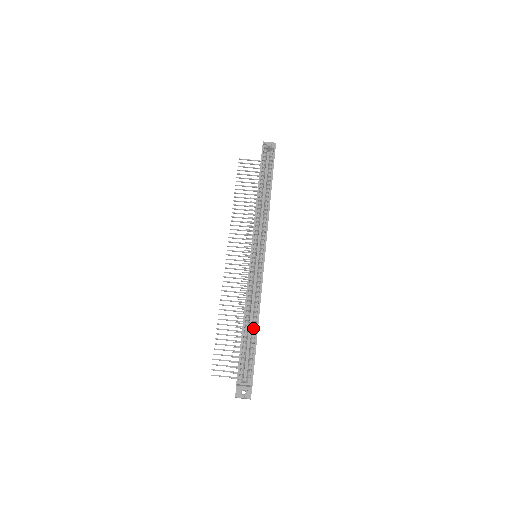
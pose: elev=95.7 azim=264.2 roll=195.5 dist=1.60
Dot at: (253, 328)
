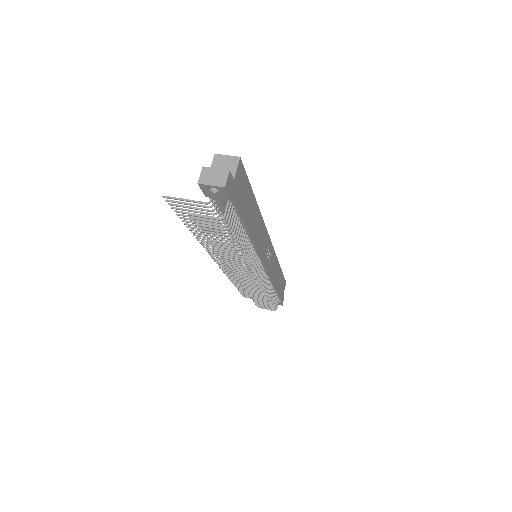
Dot at: occluded
